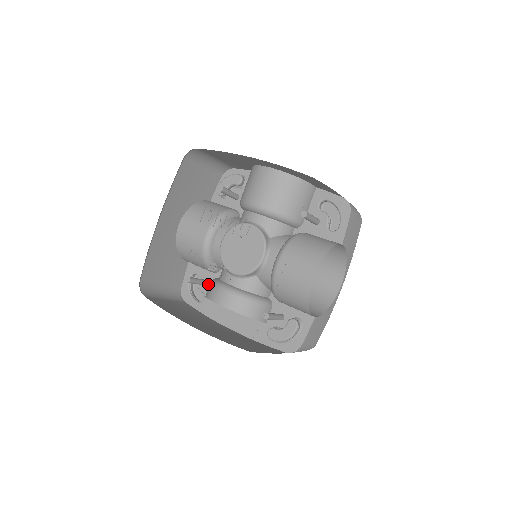
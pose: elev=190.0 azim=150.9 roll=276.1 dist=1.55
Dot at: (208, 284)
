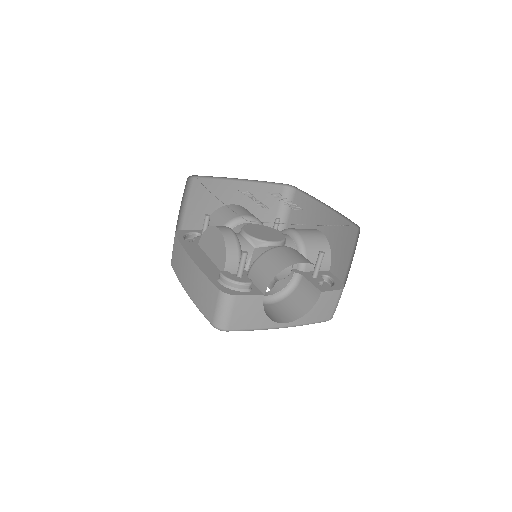
Dot at: occluded
